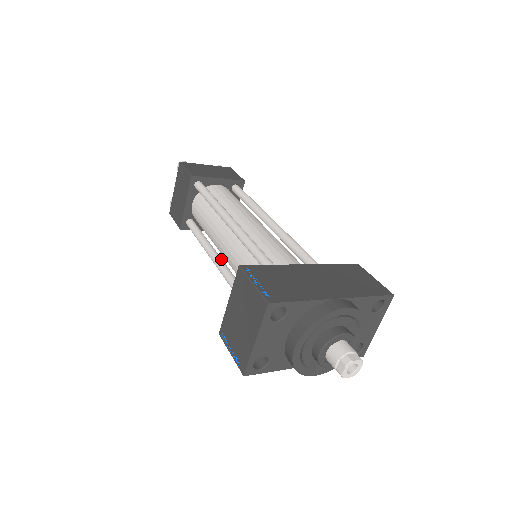
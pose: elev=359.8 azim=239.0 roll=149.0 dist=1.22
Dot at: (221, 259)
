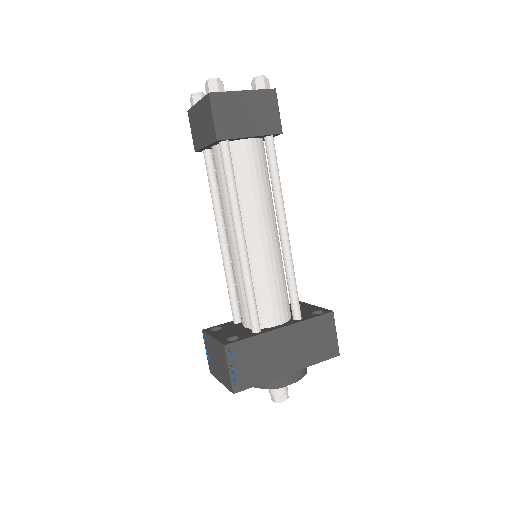
Dot at: (225, 235)
